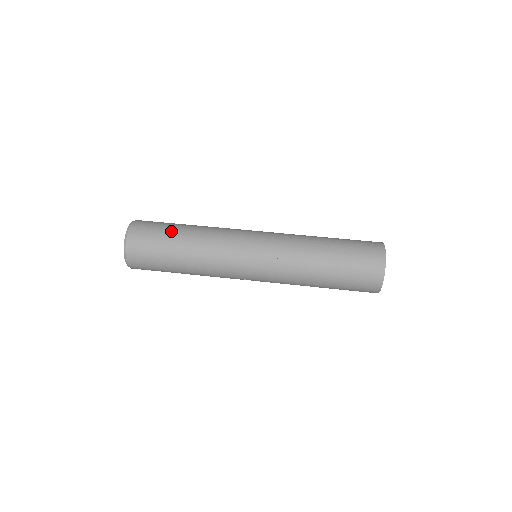
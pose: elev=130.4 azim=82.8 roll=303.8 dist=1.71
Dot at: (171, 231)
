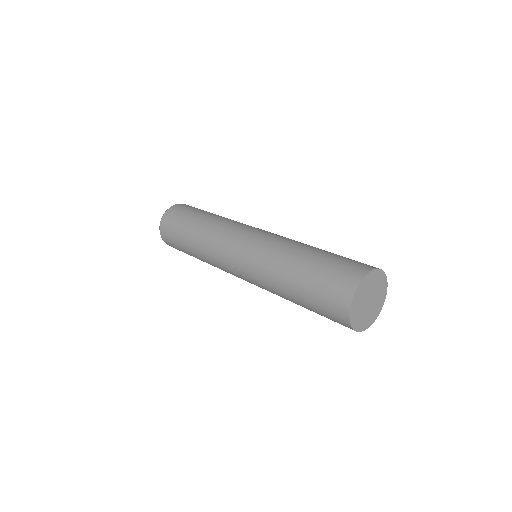
Dot at: occluded
